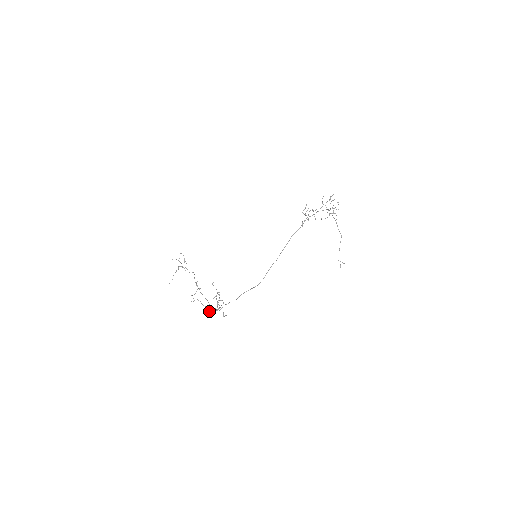
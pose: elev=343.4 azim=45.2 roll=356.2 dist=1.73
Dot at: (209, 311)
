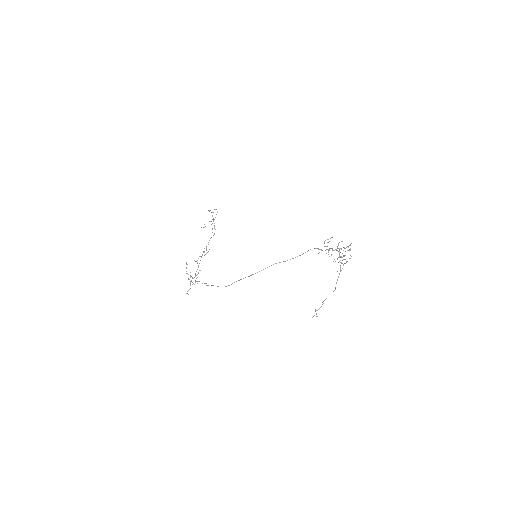
Dot at: occluded
